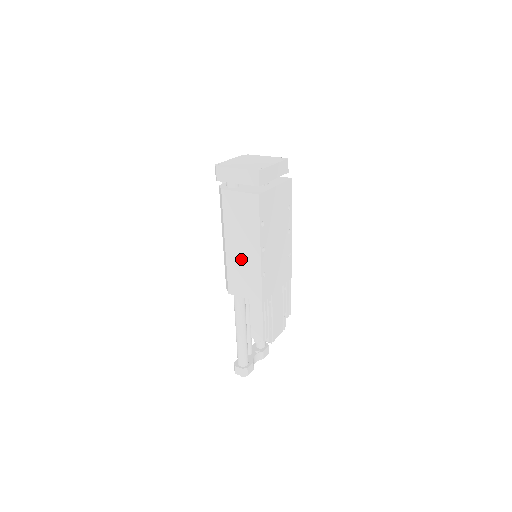
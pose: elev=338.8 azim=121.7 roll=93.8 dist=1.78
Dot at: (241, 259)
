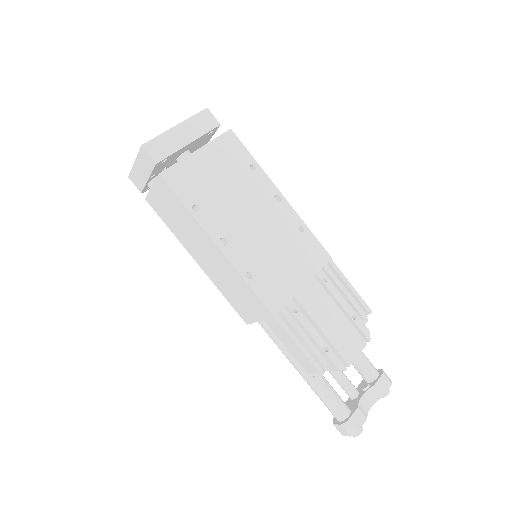
Dot at: (217, 270)
